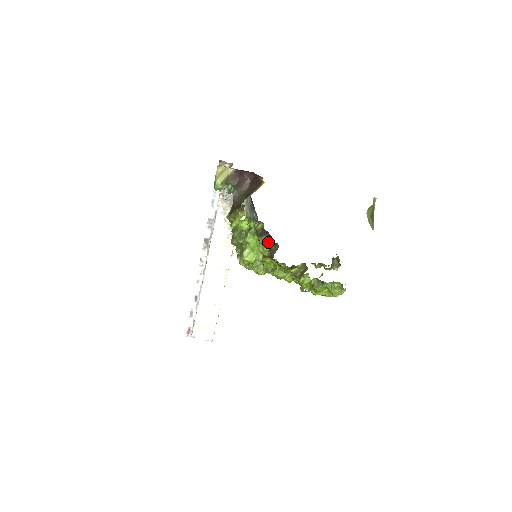
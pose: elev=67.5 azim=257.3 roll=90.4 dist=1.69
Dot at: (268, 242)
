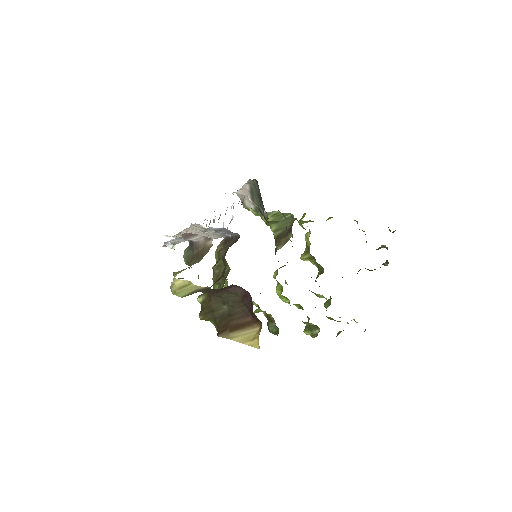
Dot at: occluded
